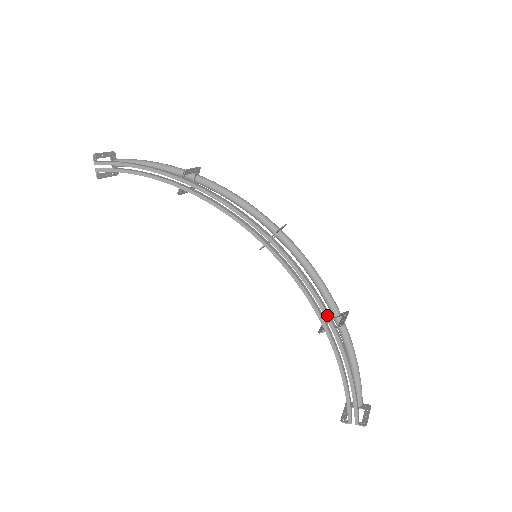
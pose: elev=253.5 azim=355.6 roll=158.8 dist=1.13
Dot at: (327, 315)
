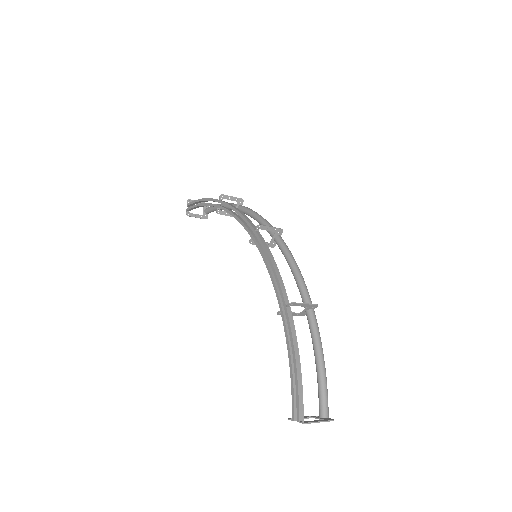
Dot at: (282, 293)
